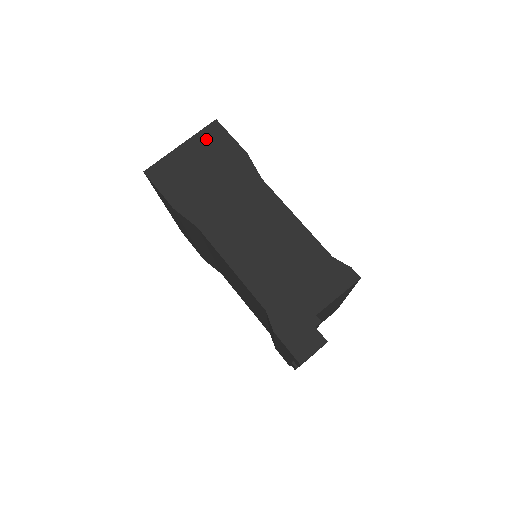
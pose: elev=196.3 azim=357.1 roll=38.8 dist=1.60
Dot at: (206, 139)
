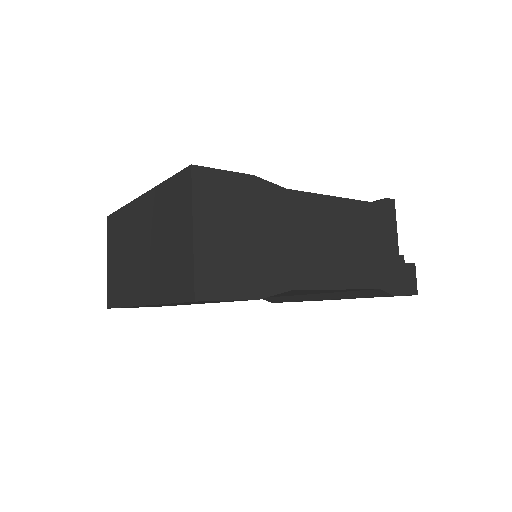
Dot at: (208, 198)
